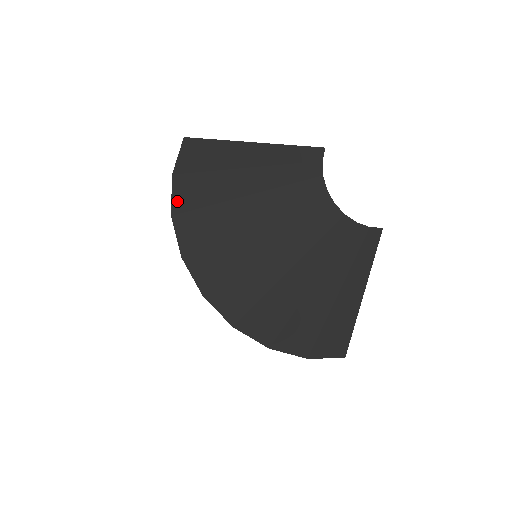
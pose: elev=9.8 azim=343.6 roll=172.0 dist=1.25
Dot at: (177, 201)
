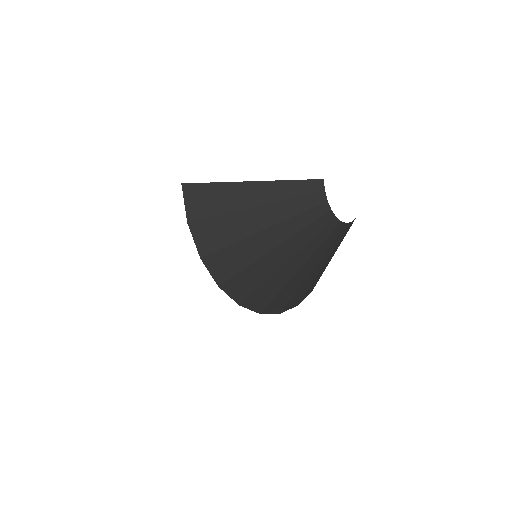
Dot at: (202, 245)
